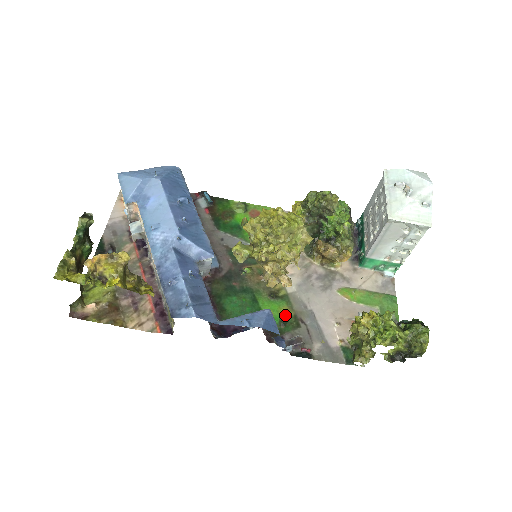
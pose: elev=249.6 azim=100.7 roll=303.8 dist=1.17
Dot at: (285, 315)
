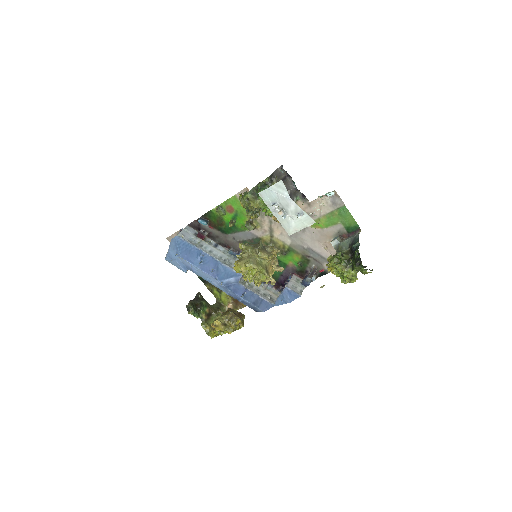
Dot at: (298, 259)
